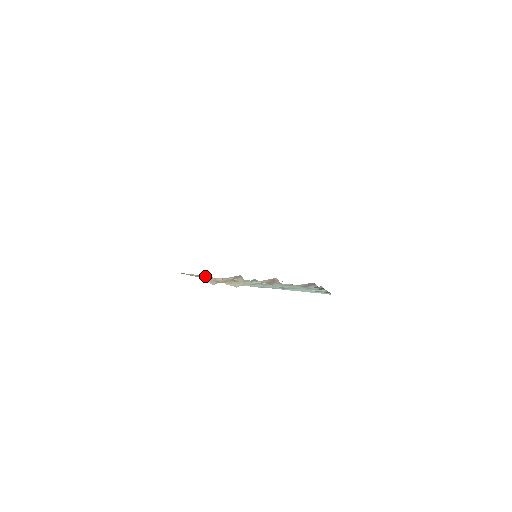
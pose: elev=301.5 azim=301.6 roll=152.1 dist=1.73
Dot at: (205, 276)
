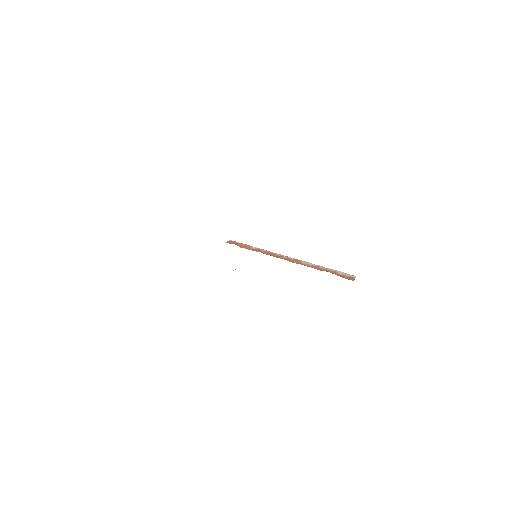
Dot at: occluded
